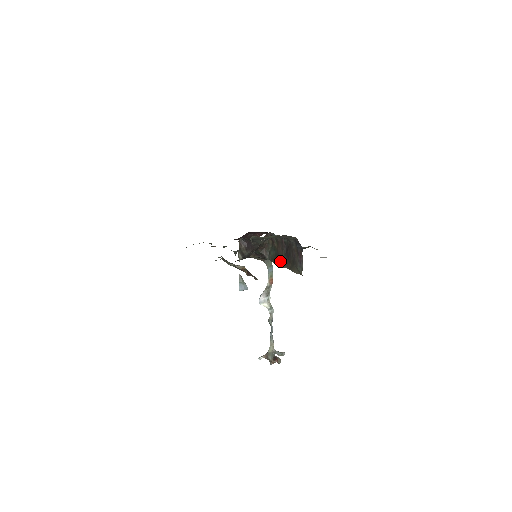
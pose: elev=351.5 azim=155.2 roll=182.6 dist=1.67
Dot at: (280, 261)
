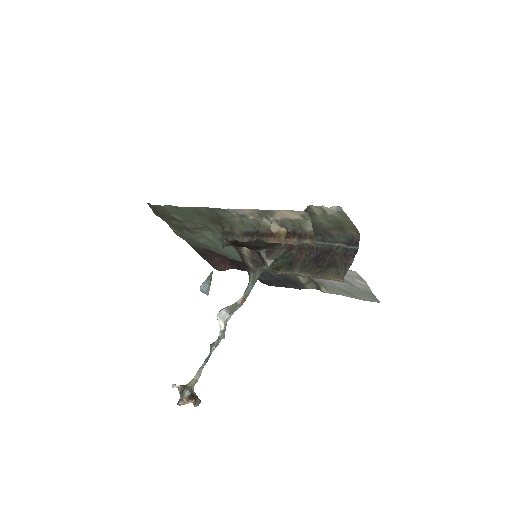
Dot at: (296, 267)
